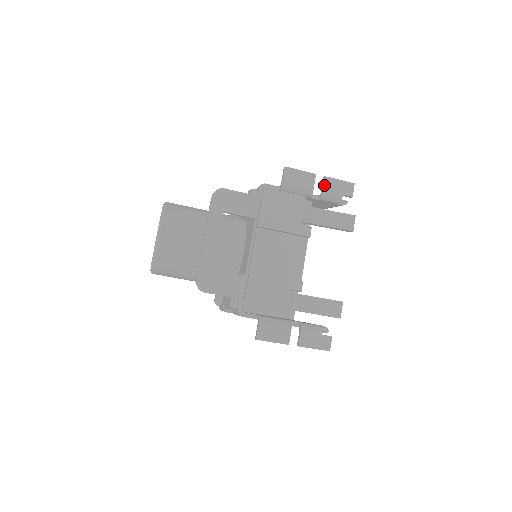
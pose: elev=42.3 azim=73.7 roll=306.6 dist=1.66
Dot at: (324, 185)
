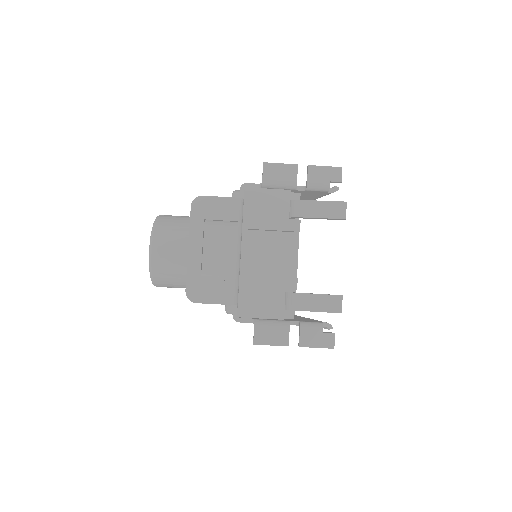
Dot at: (308, 175)
